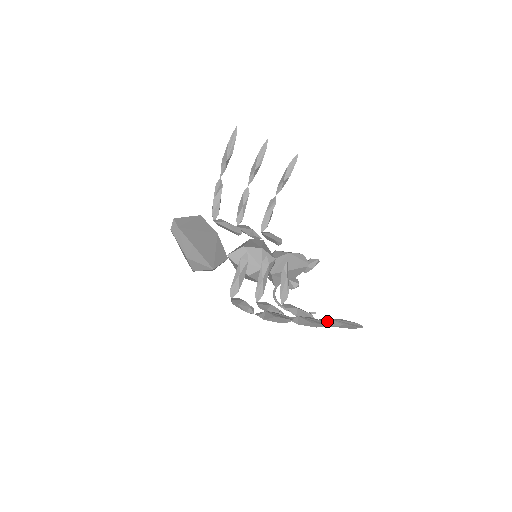
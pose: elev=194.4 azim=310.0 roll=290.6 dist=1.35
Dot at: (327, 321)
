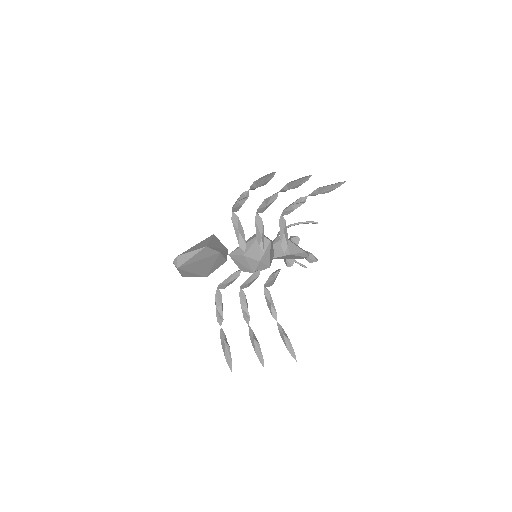
Dot at: (281, 333)
